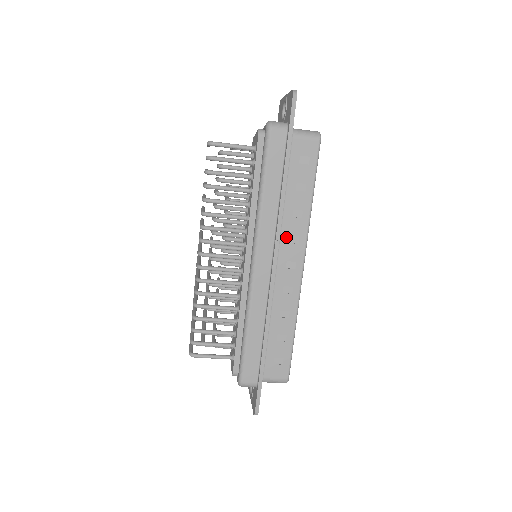
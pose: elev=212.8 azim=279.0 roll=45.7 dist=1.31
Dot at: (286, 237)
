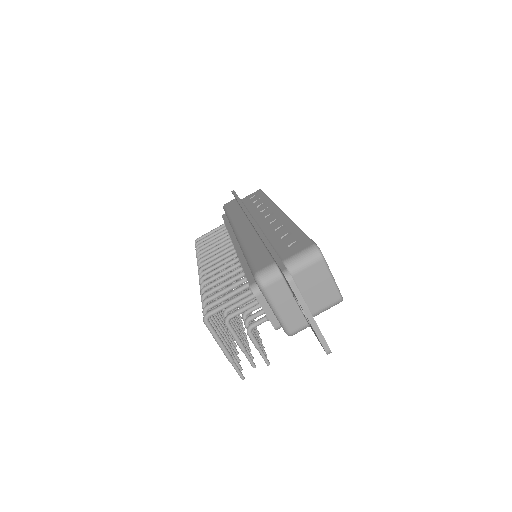
Dot at: (257, 214)
